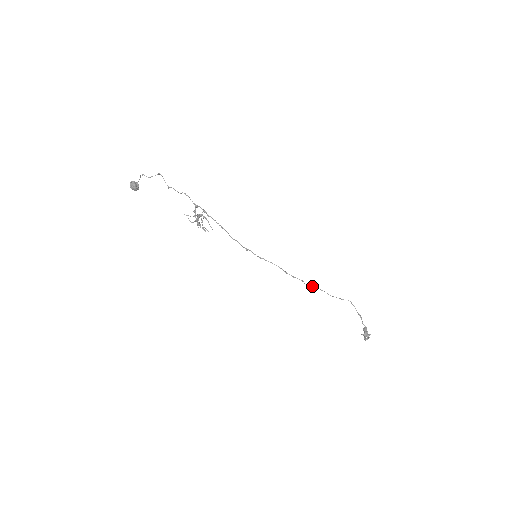
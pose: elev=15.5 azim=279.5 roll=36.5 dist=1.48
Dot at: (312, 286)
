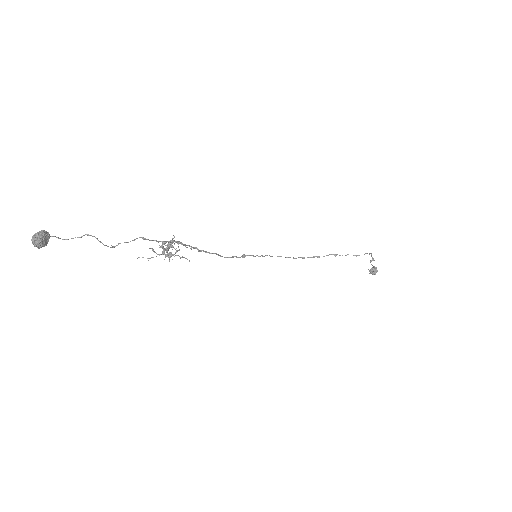
Dot at: (324, 256)
